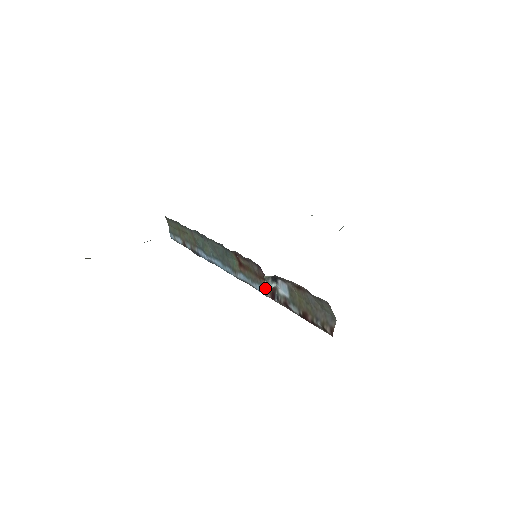
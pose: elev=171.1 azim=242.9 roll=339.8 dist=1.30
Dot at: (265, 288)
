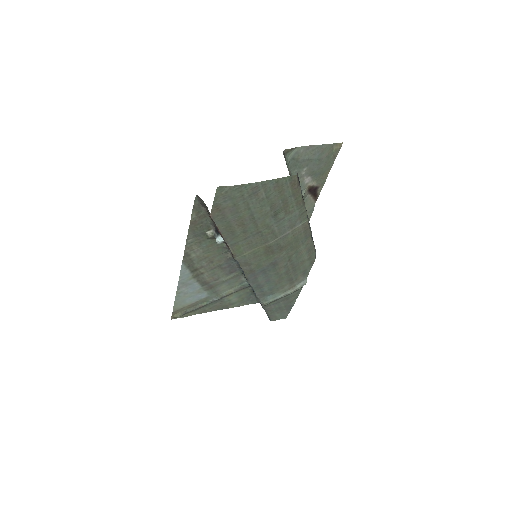
Dot at: occluded
